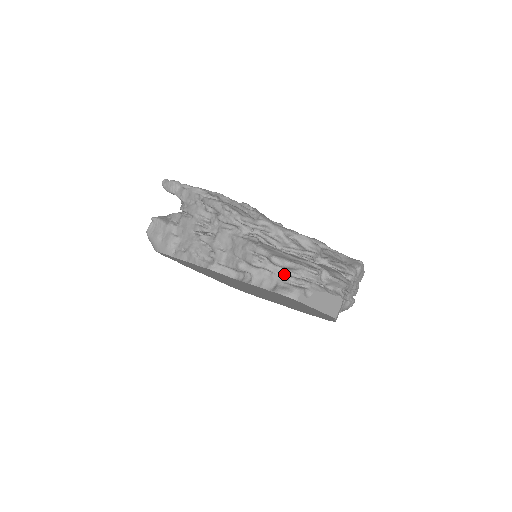
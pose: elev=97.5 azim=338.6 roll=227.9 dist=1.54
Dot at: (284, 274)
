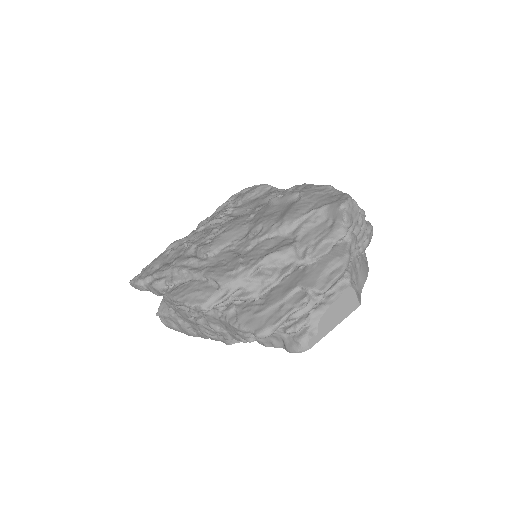
Dot at: (280, 330)
